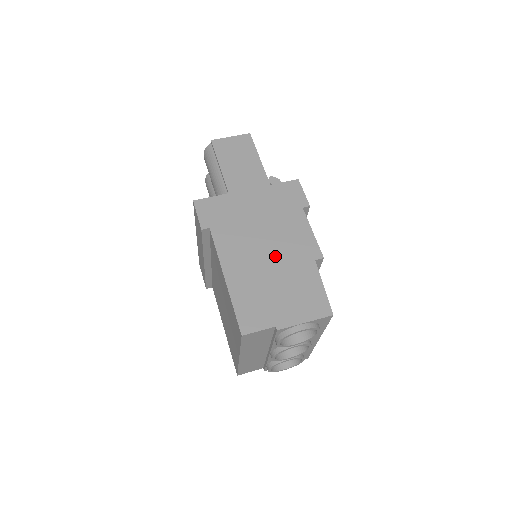
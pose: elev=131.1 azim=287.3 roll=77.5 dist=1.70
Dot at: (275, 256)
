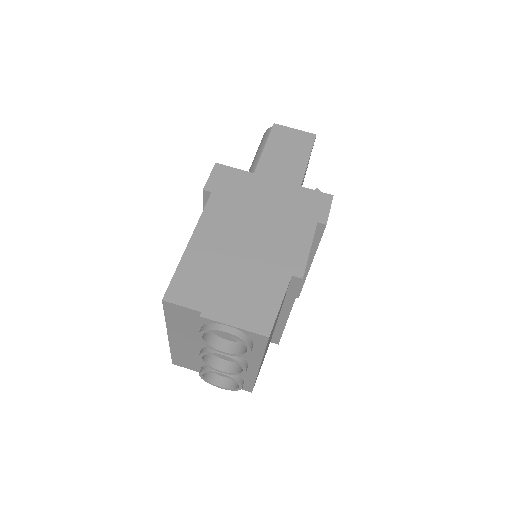
Dot at: (254, 249)
